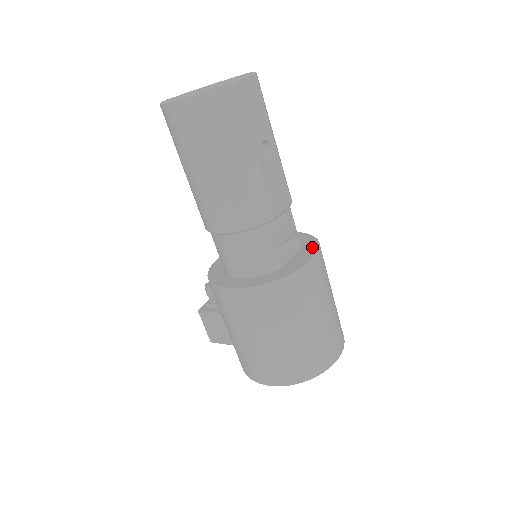
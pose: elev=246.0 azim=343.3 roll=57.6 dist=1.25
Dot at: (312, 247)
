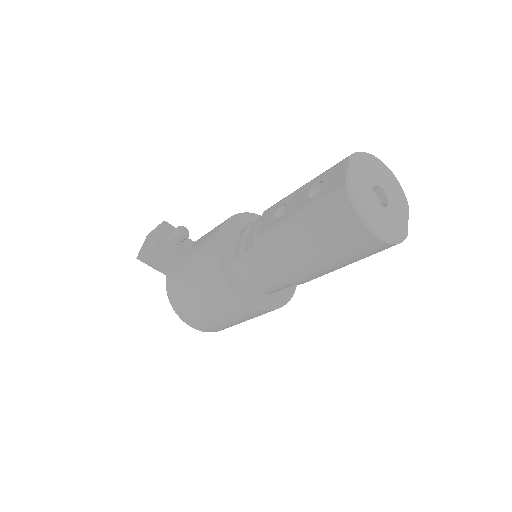
Dot at: occluded
